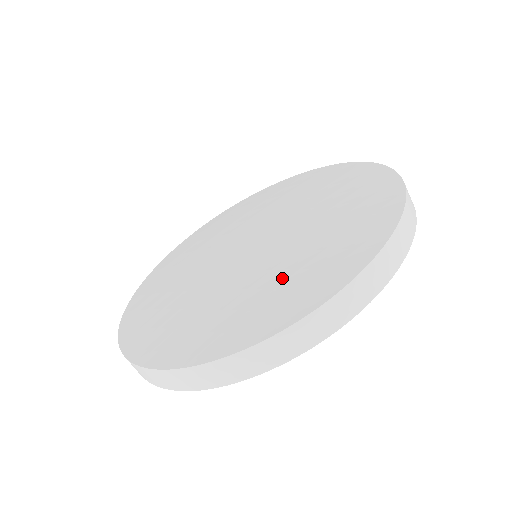
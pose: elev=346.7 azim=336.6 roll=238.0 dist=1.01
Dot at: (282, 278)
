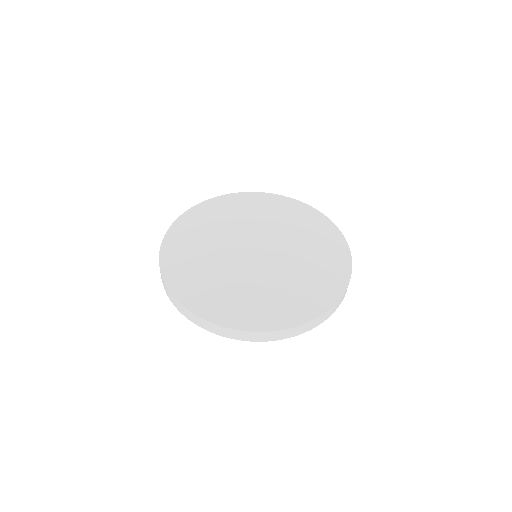
Dot at: (315, 270)
